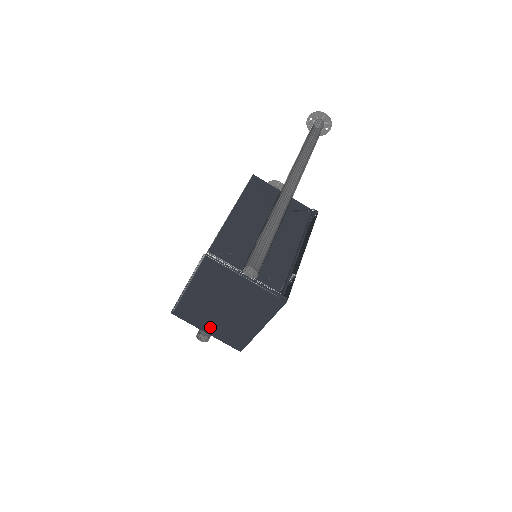
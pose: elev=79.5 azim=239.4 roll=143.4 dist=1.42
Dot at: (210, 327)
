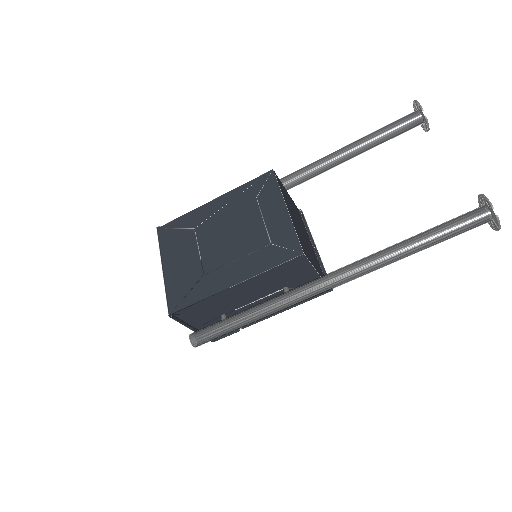
Dot at: occluded
